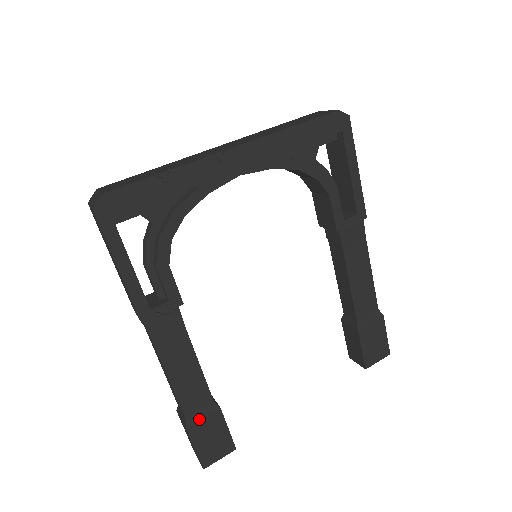
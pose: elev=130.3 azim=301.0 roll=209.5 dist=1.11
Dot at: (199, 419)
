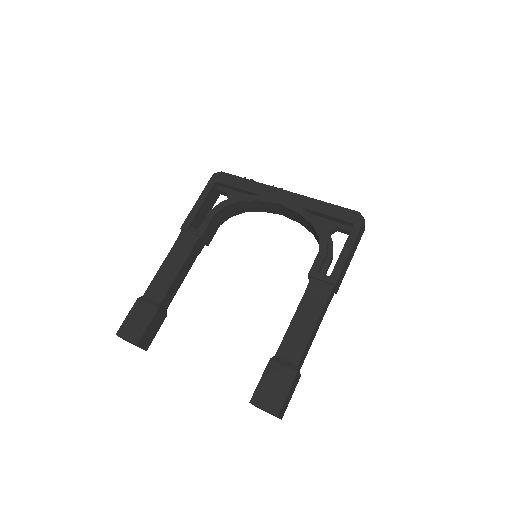
Dot at: (146, 302)
